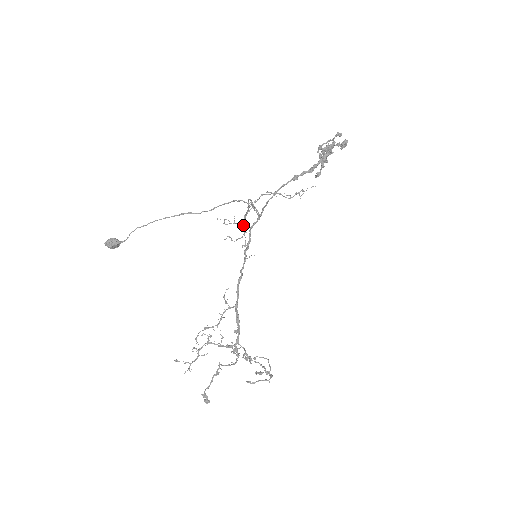
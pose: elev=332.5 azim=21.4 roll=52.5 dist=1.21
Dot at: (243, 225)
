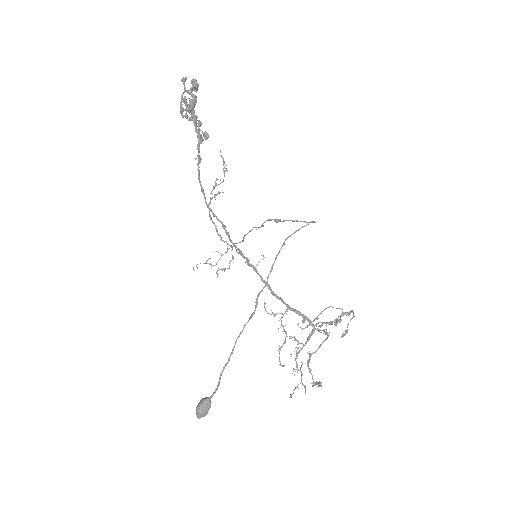
Dot at: occluded
